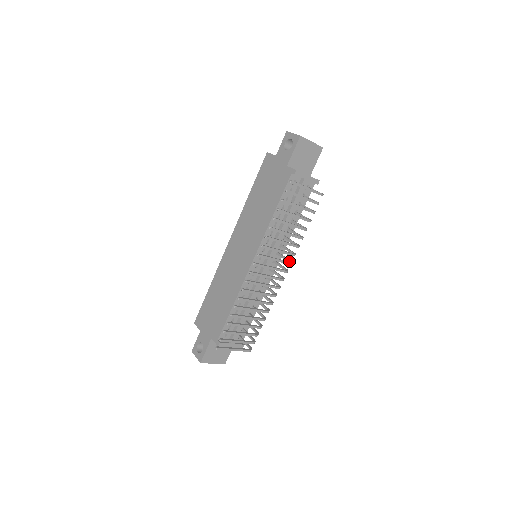
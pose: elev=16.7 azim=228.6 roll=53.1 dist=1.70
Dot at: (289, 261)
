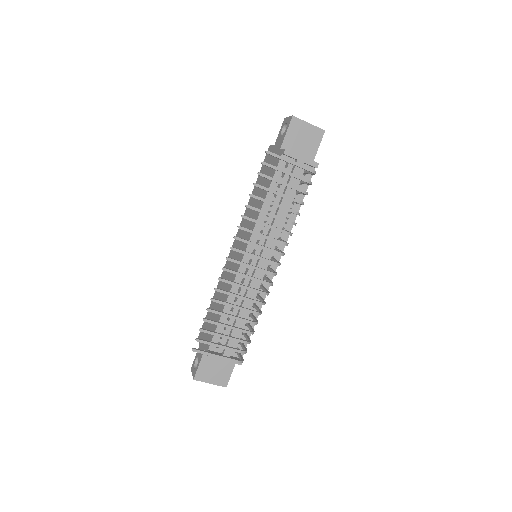
Dot at: (282, 253)
